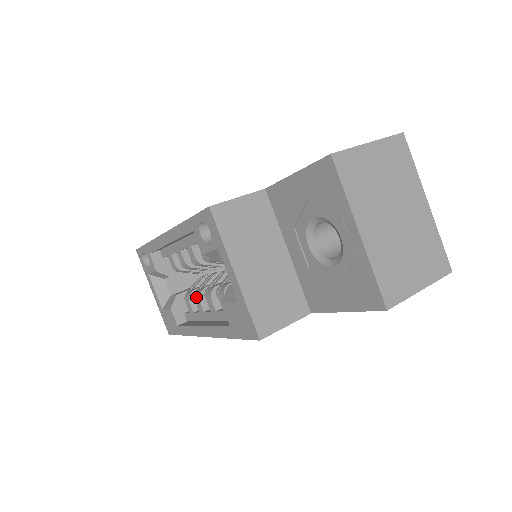
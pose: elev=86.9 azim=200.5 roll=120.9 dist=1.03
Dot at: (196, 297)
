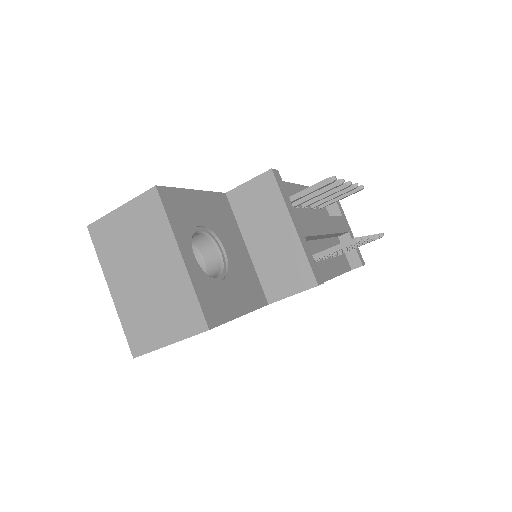
Dot at: occluded
